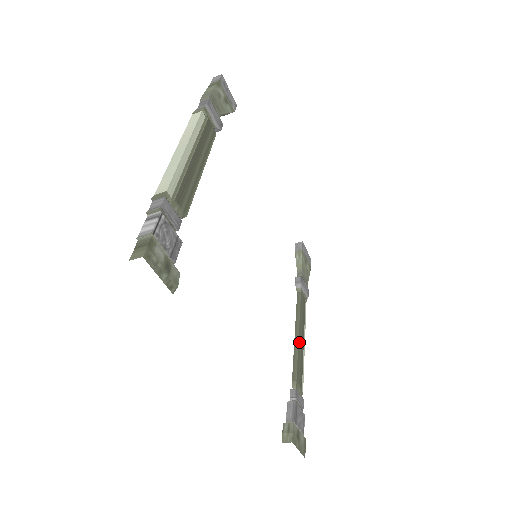
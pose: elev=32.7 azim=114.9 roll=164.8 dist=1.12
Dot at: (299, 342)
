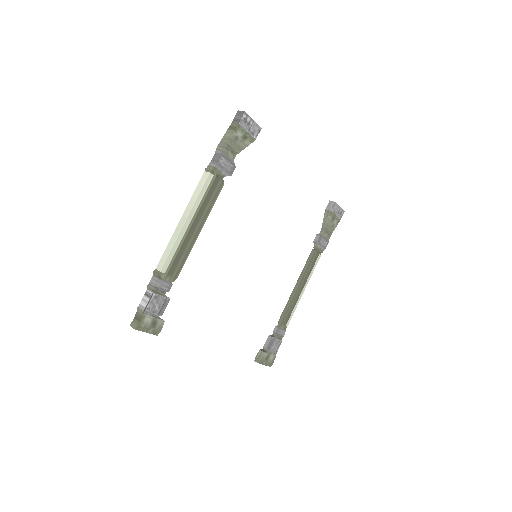
Dot at: (295, 294)
